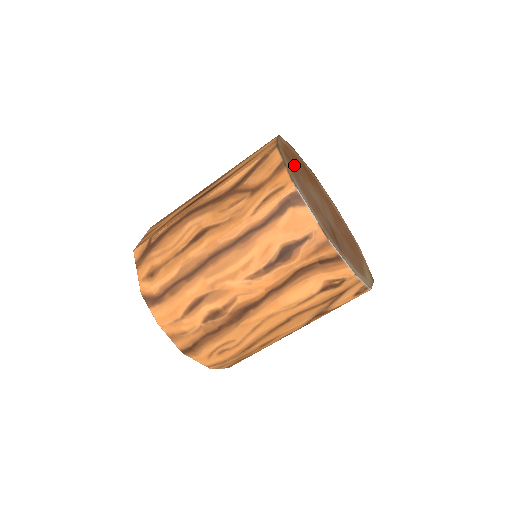
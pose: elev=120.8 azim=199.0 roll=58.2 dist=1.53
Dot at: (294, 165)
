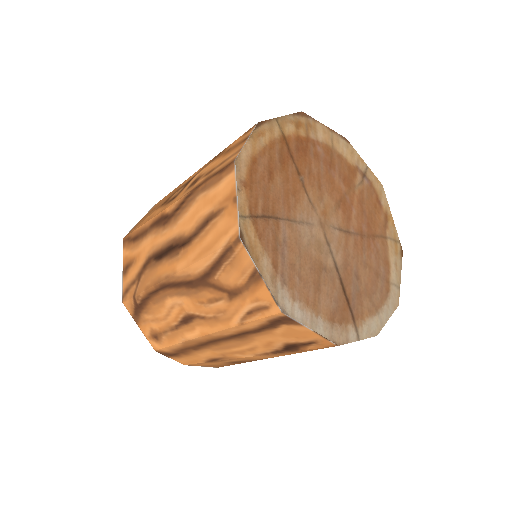
Dot at: (272, 216)
